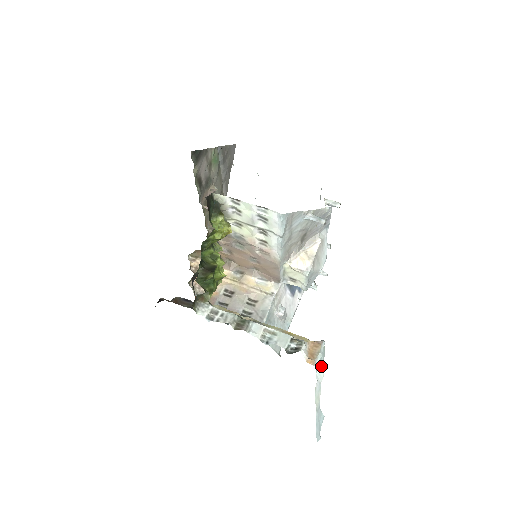
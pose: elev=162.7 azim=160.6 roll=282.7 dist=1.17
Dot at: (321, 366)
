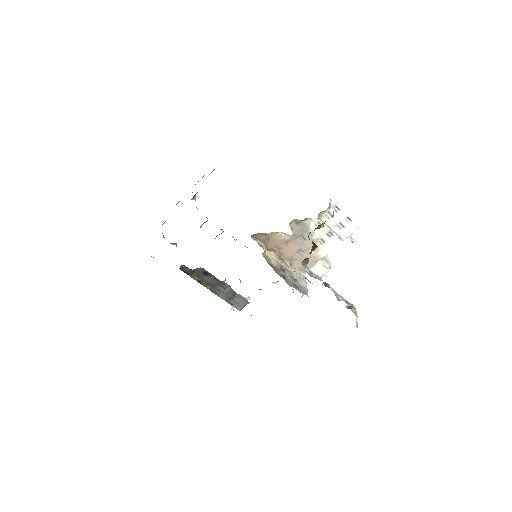
Dot at: occluded
